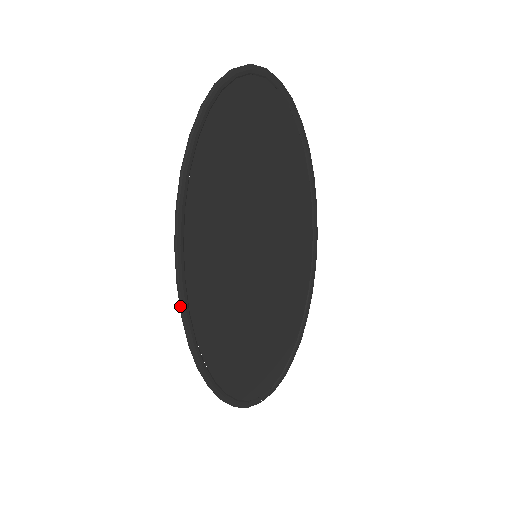
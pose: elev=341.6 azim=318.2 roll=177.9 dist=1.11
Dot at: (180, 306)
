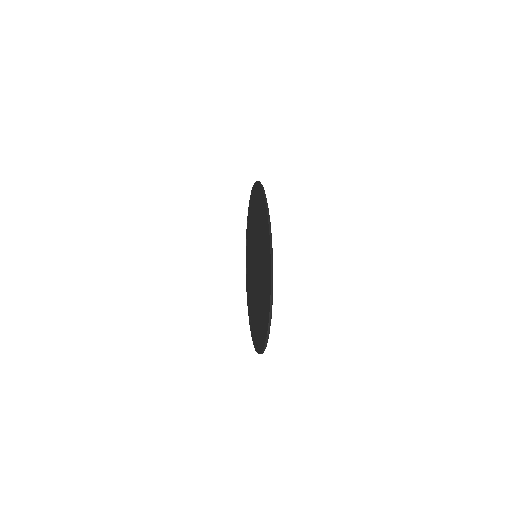
Dot at: (266, 201)
